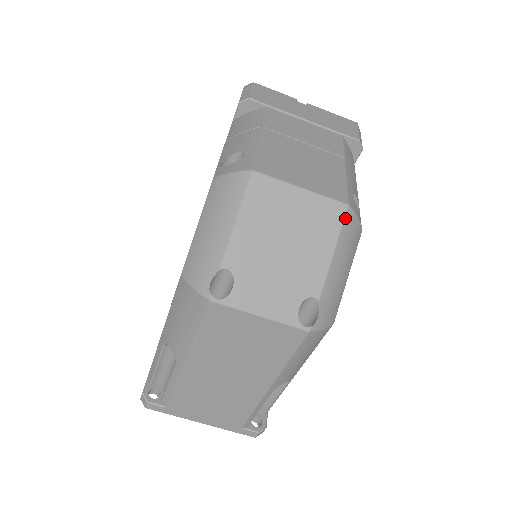
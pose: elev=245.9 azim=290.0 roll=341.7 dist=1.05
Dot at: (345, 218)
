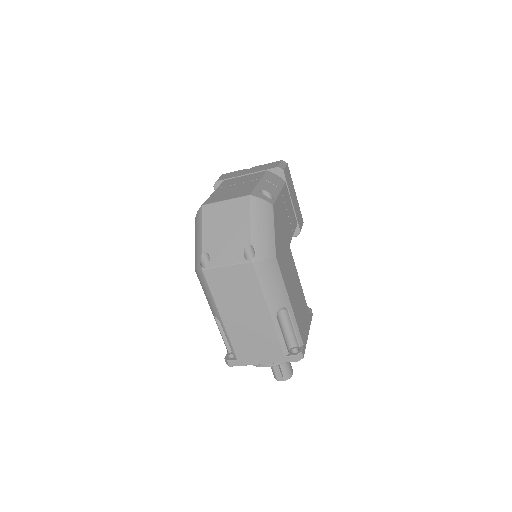
Dot at: (251, 202)
